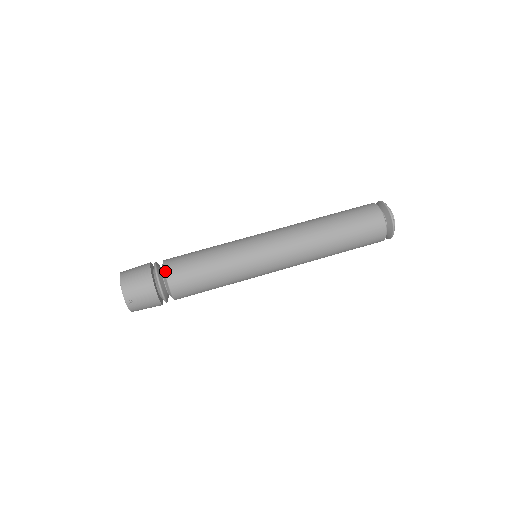
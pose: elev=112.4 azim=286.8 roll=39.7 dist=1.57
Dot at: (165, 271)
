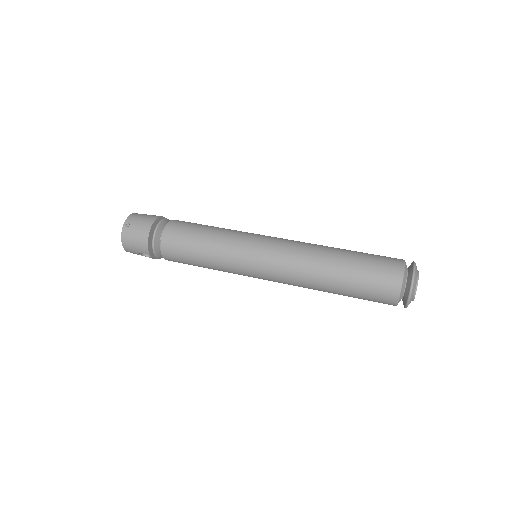
Dot at: occluded
